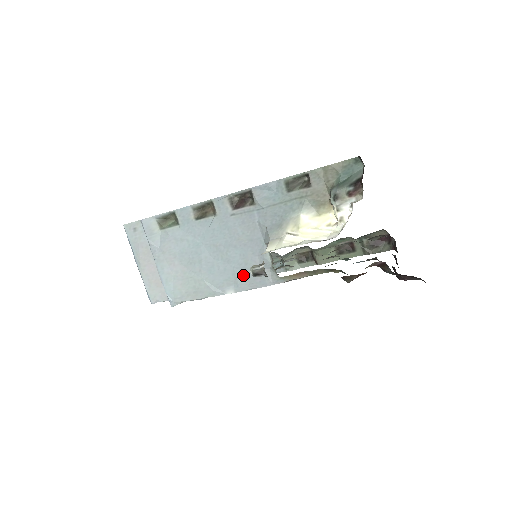
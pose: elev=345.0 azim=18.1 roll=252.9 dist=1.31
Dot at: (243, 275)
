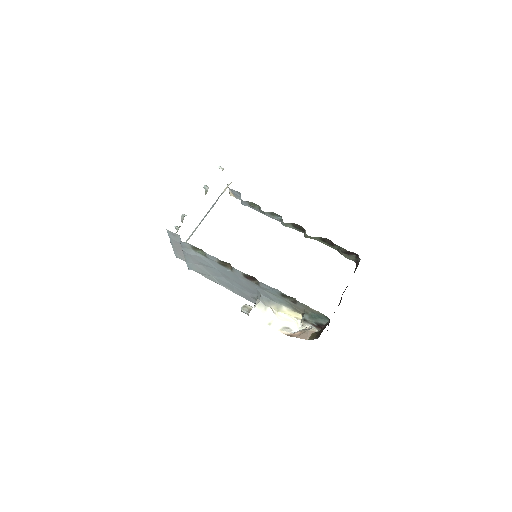
Dot at: (238, 291)
